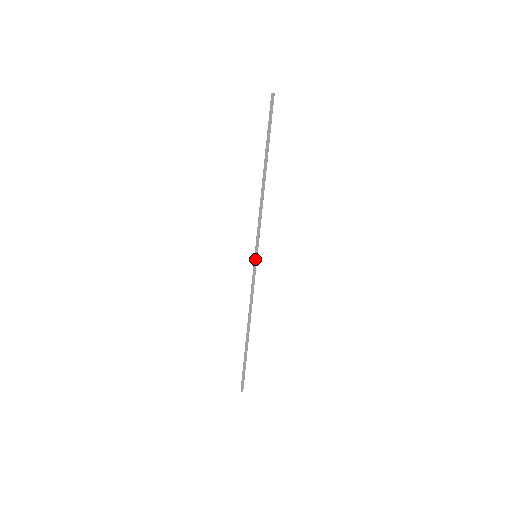
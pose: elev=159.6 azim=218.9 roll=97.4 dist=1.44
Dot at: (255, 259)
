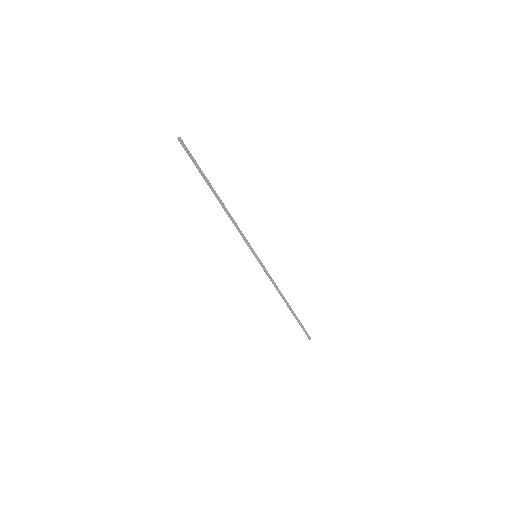
Dot at: occluded
